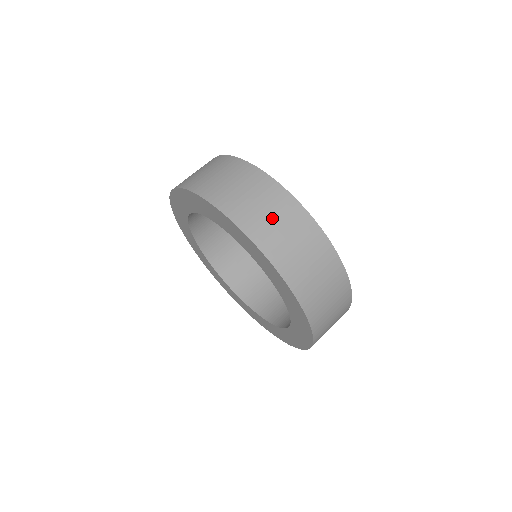
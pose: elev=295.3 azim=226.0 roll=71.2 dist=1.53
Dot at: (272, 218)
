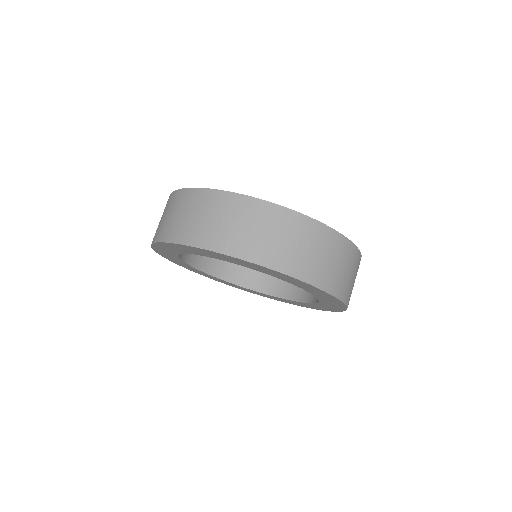
Dot at: (206, 219)
